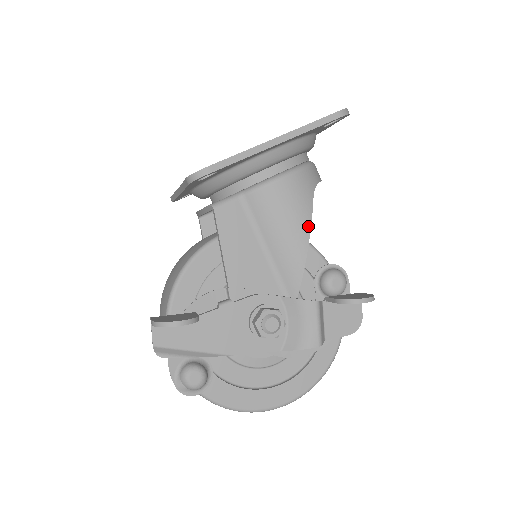
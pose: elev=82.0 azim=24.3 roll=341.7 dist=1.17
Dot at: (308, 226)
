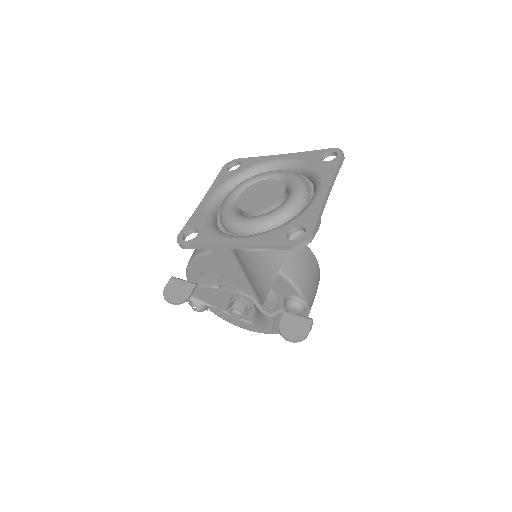
Dot at: (271, 281)
